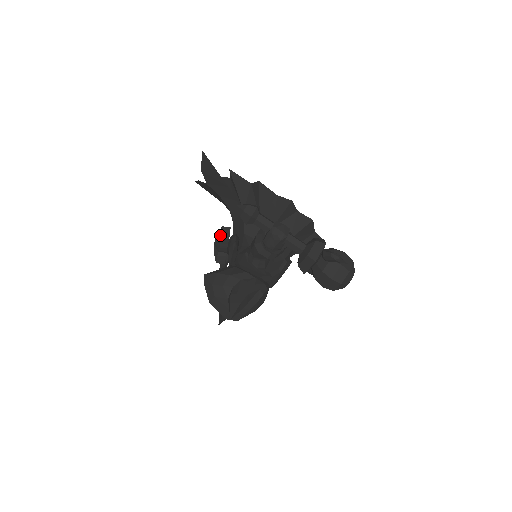
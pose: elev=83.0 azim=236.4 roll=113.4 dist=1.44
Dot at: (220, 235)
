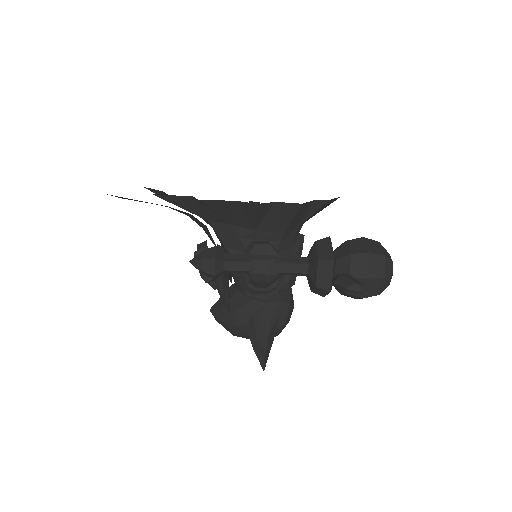
Dot at: occluded
